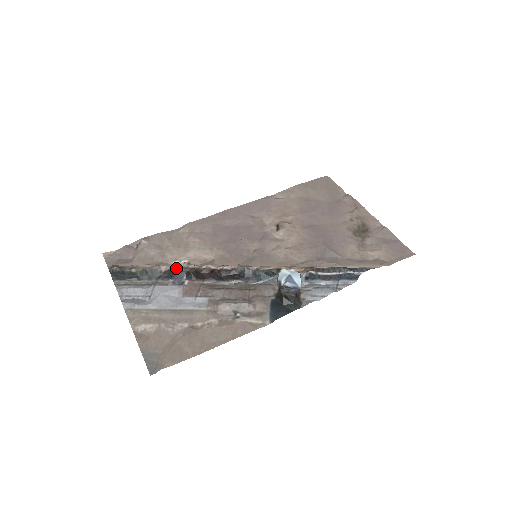
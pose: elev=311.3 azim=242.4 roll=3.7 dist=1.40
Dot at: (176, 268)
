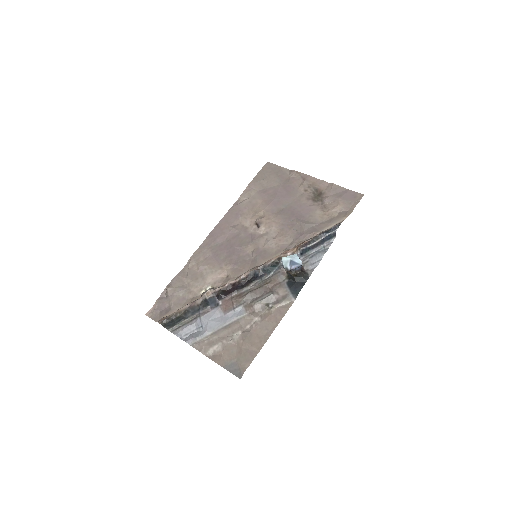
Dot at: (207, 297)
